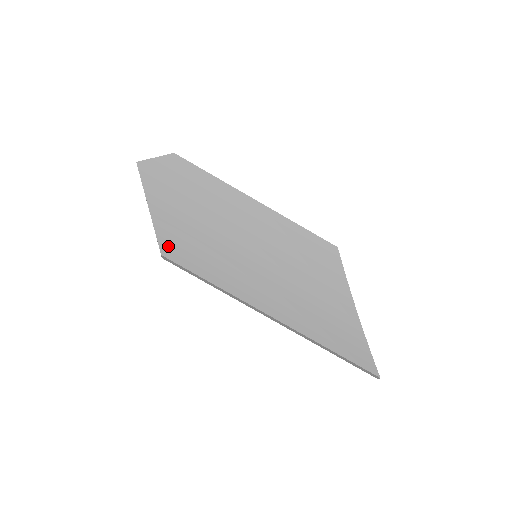
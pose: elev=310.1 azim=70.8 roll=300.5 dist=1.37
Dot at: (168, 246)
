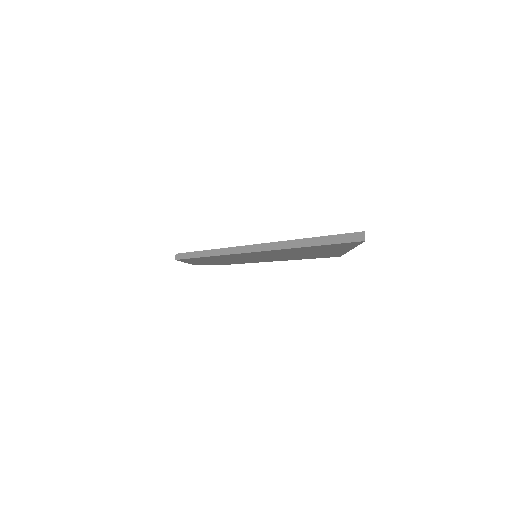
Dot at: occluded
